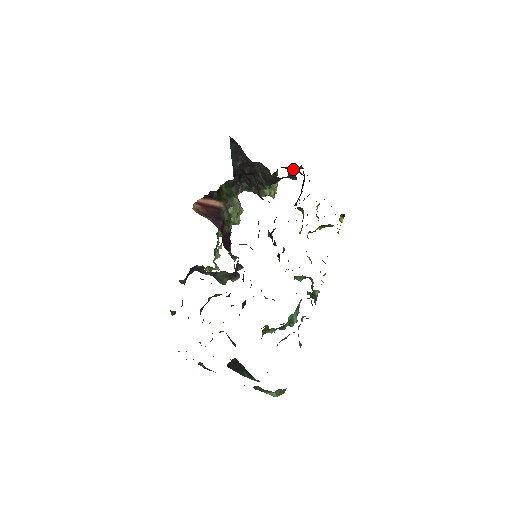
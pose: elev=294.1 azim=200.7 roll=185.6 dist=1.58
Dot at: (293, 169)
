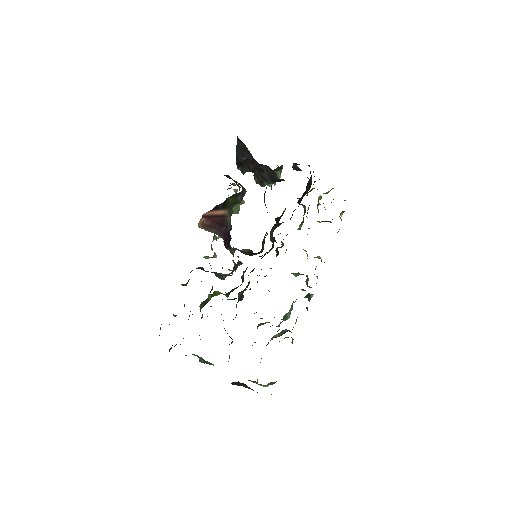
Dot at: (299, 164)
